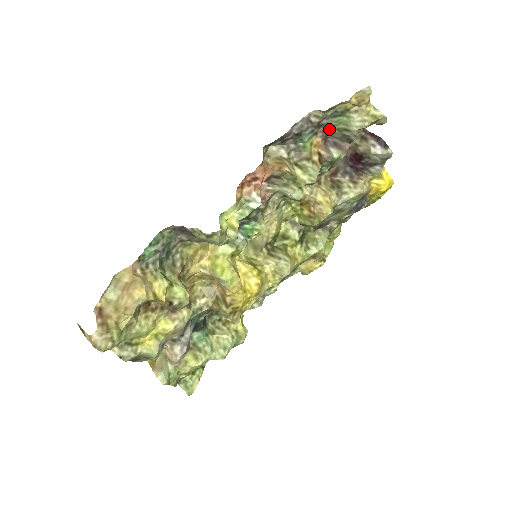
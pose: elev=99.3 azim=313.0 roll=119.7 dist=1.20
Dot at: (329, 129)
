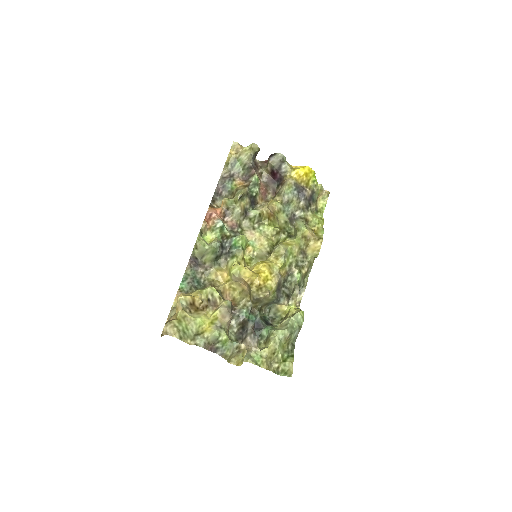
Dot at: (239, 174)
